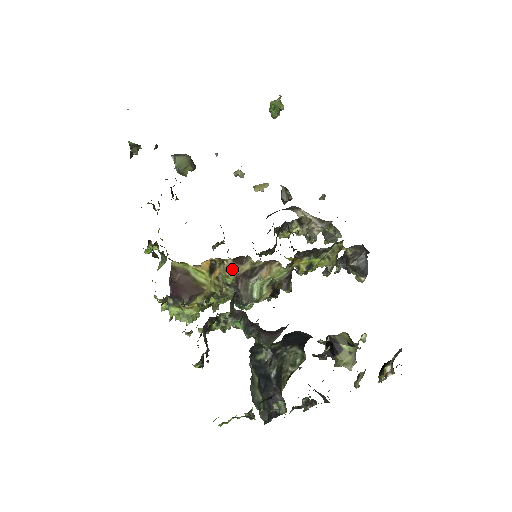
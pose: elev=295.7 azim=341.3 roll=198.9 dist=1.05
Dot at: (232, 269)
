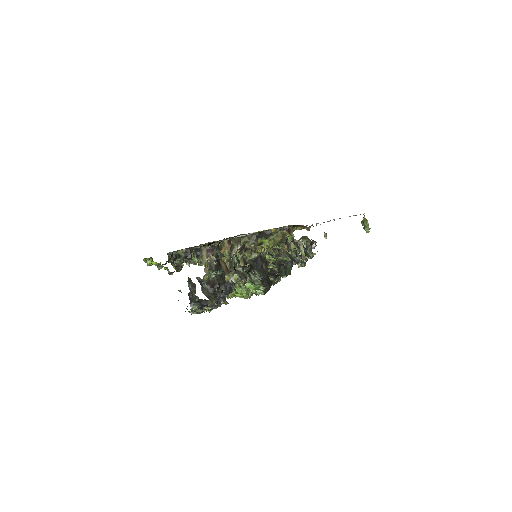
Dot at: (227, 248)
